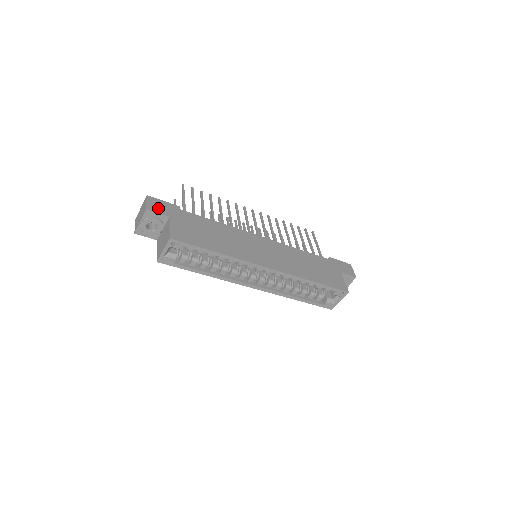
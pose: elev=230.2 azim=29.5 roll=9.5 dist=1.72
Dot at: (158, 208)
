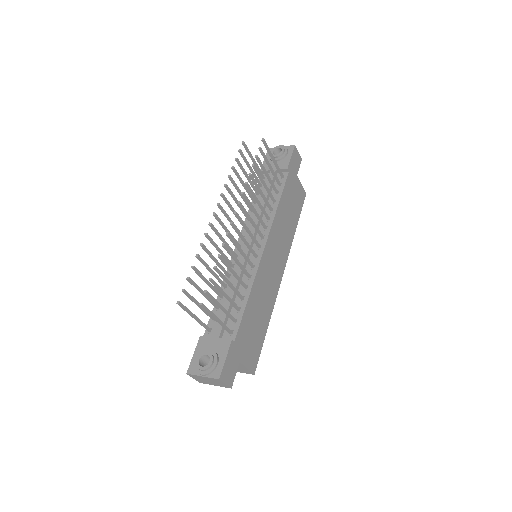
Dot at: (232, 372)
